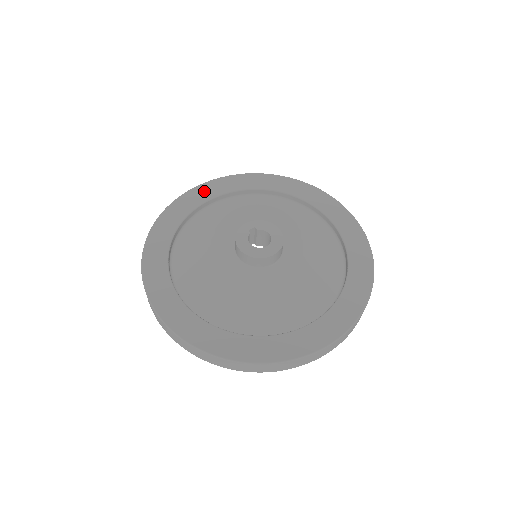
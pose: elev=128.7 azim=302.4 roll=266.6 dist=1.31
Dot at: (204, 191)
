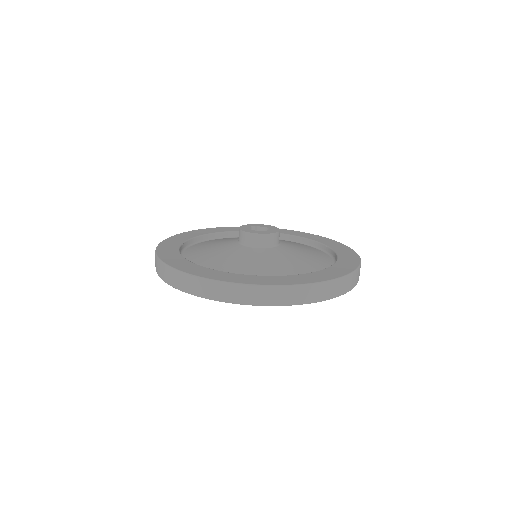
Dot at: (211, 230)
